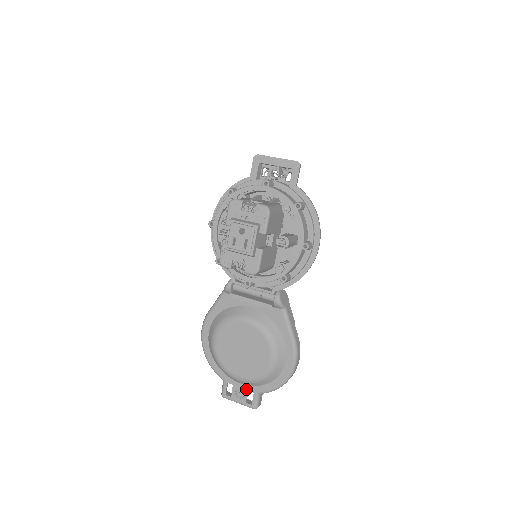
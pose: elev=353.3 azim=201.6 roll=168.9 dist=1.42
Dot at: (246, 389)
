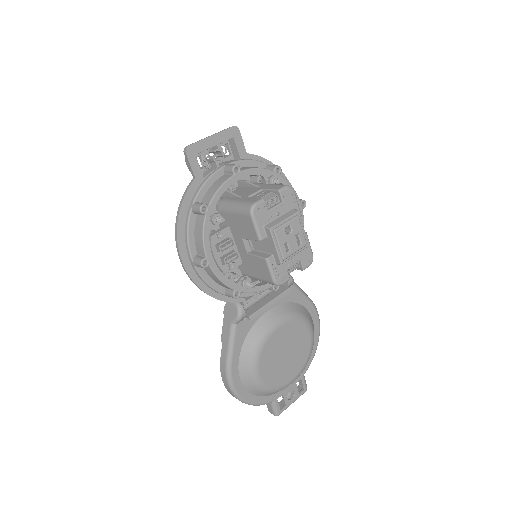
Dot at: (294, 384)
